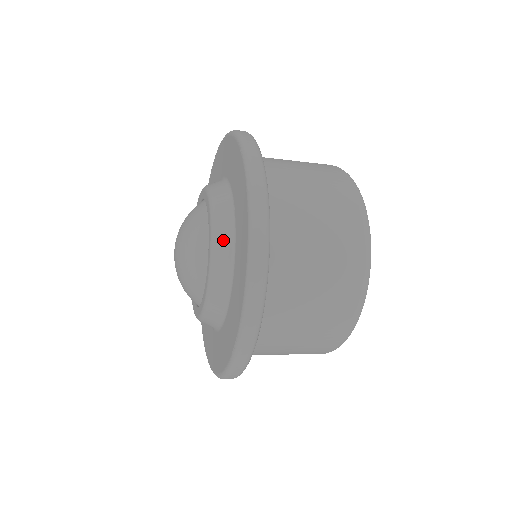
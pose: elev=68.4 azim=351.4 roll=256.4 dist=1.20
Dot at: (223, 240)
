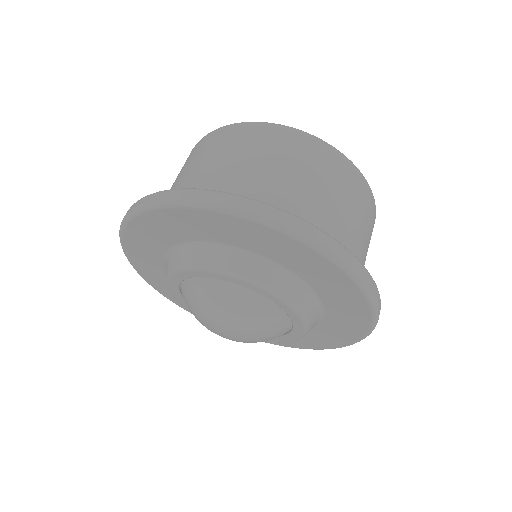
Dot at: (268, 275)
